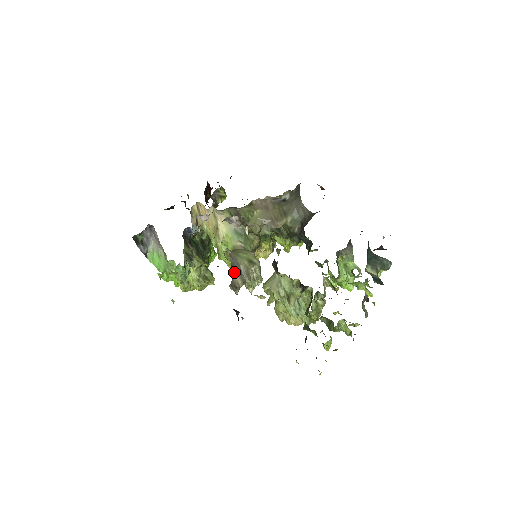
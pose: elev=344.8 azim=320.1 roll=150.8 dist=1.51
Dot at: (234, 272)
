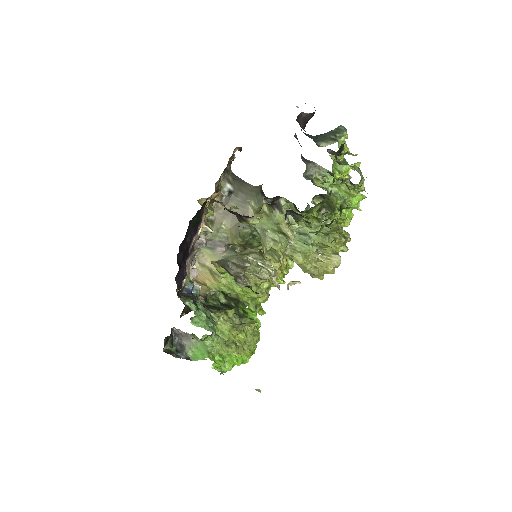
Dot at: (228, 268)
